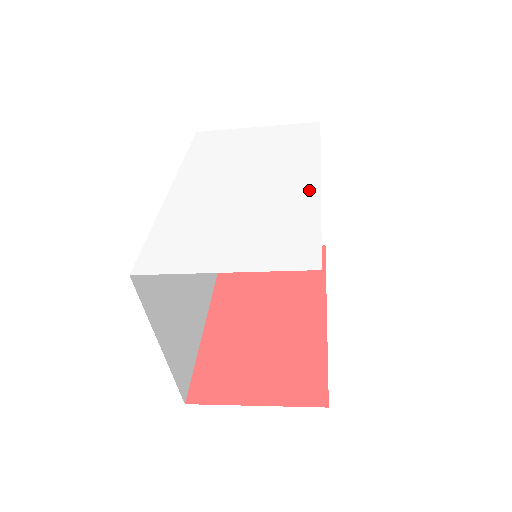
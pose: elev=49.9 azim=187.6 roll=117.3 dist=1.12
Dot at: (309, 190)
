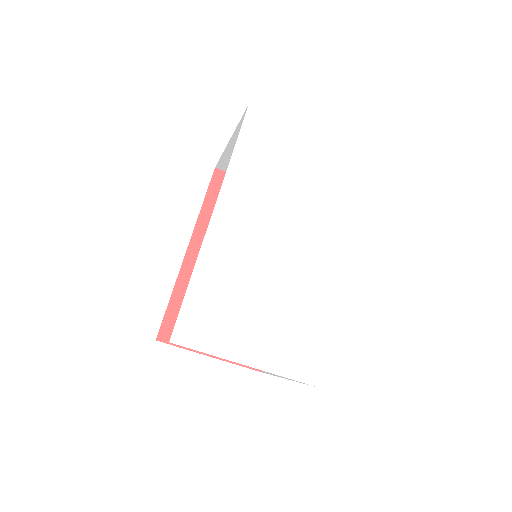
Dot at: (333, 278)
